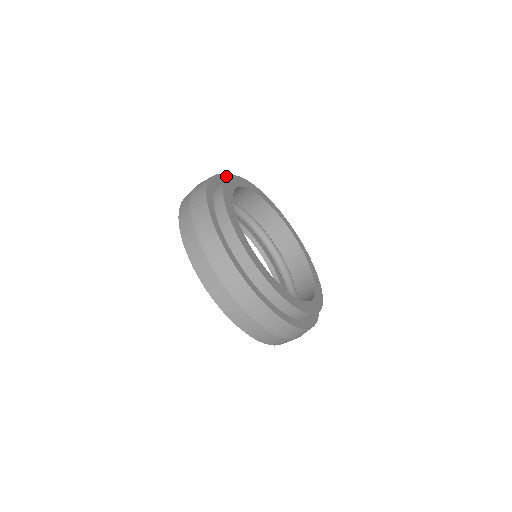
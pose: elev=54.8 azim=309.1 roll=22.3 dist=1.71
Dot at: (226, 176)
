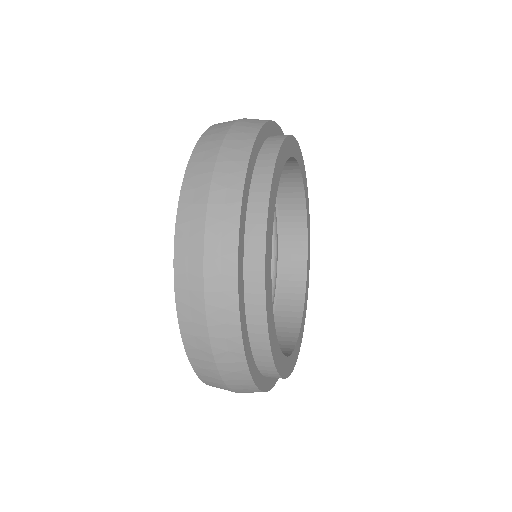
Dot at: (241, 320)
